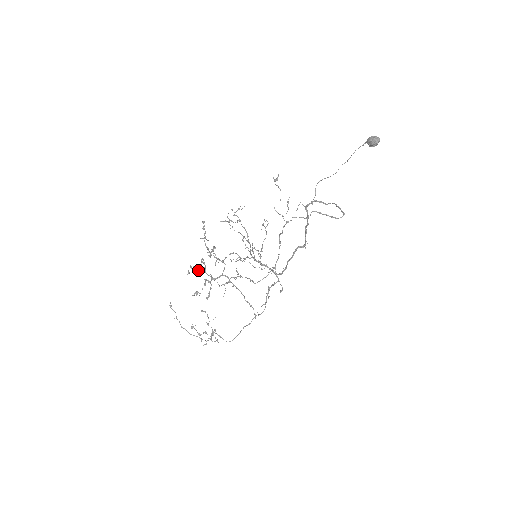
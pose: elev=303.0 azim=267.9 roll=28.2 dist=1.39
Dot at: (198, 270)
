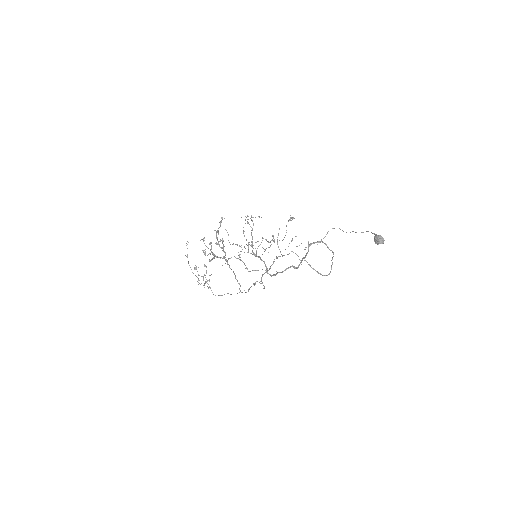
Dot at: (206, 246)
